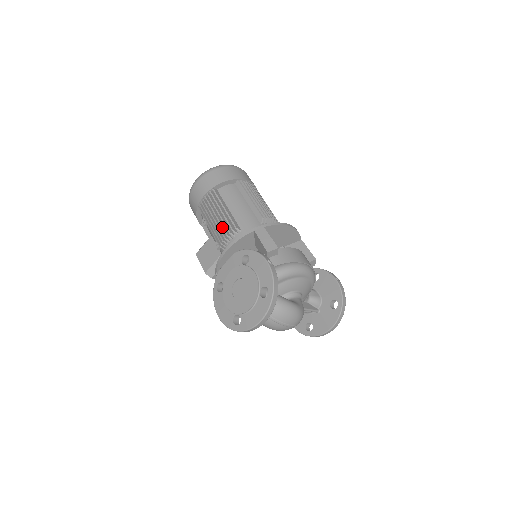
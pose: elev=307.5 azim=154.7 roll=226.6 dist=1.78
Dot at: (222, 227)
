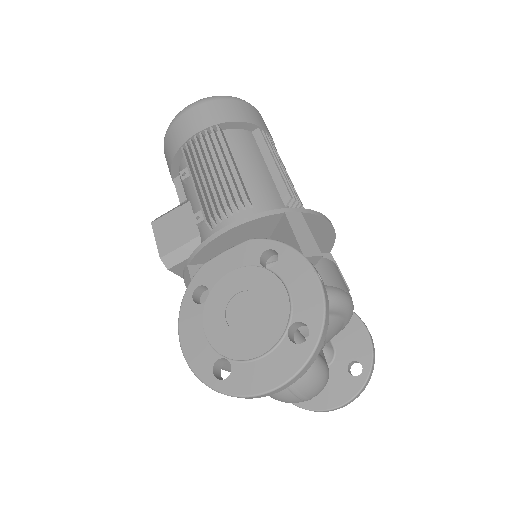
Dot at: (220, 190)
